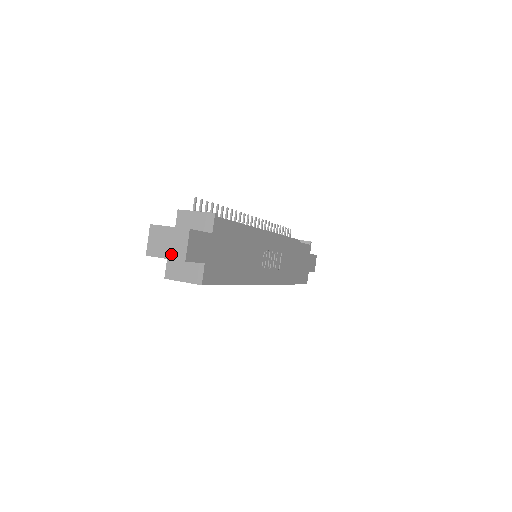
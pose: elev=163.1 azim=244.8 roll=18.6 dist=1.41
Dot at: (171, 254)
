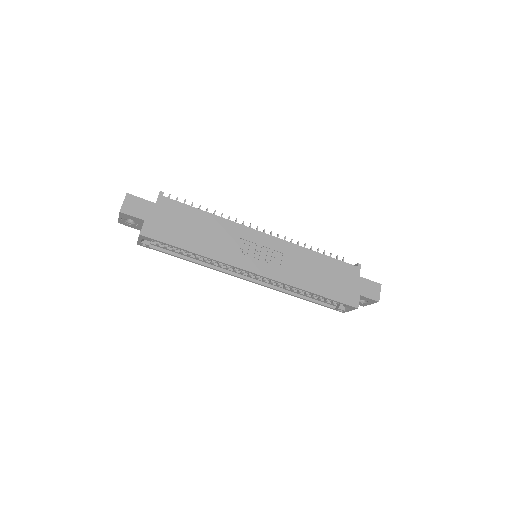
Dot at: occluded
